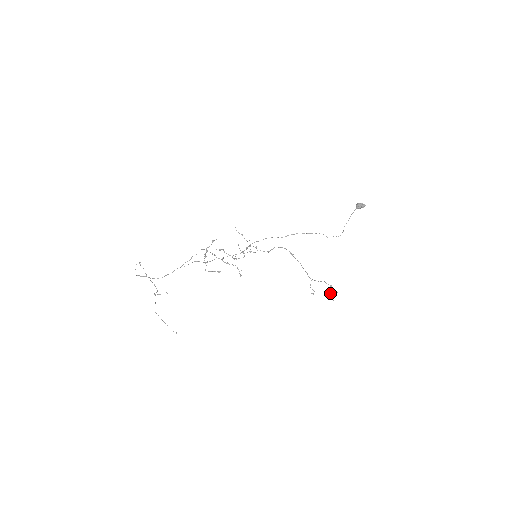
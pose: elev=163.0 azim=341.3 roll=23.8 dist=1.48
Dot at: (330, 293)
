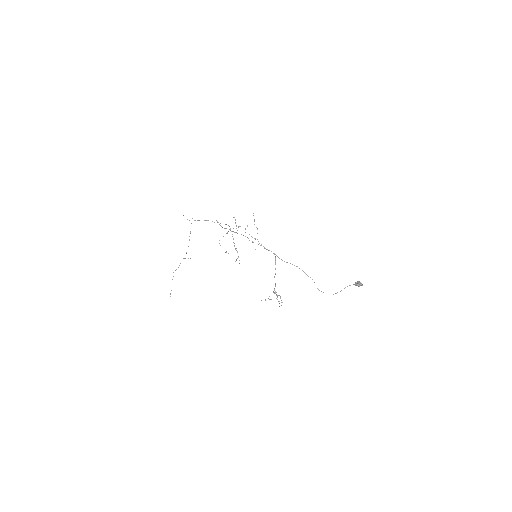
Dot at: occluded
